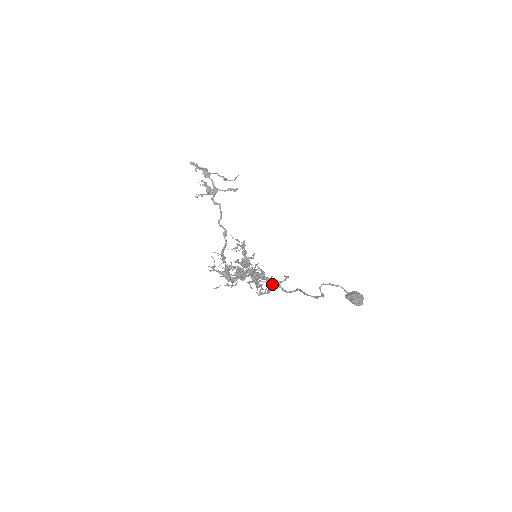
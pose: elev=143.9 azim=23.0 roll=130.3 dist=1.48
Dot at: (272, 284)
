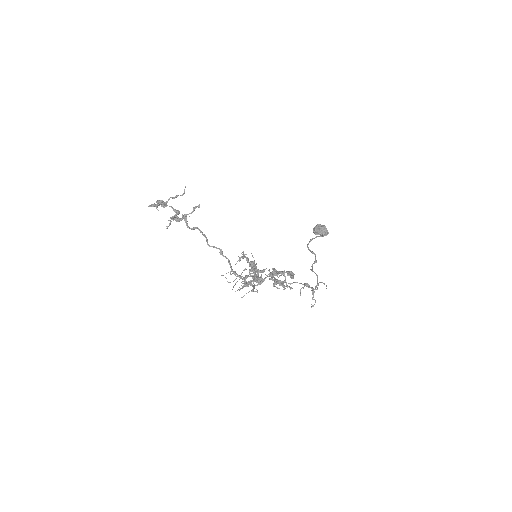
Dot at: occluded
